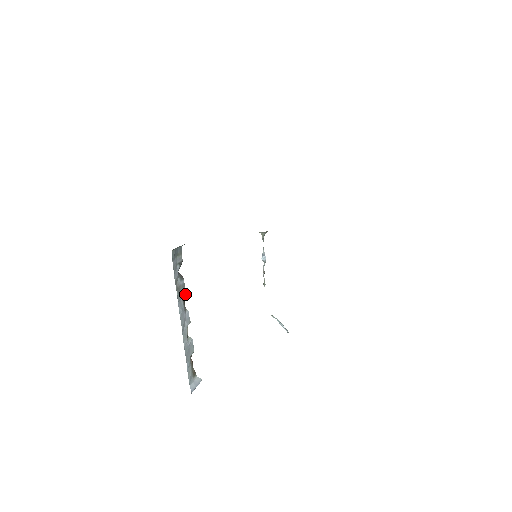
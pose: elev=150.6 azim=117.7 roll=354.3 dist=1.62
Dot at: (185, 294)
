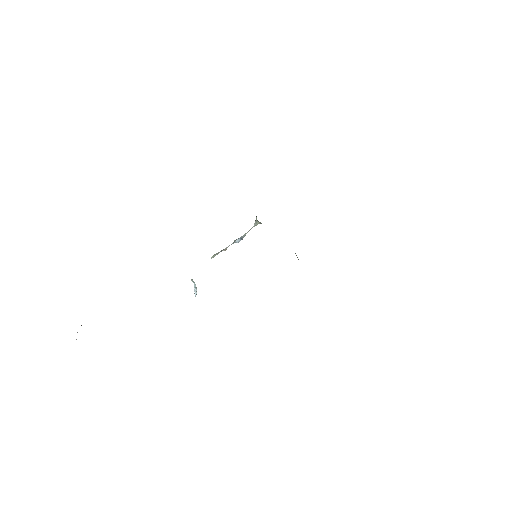
Dot at: occluded
